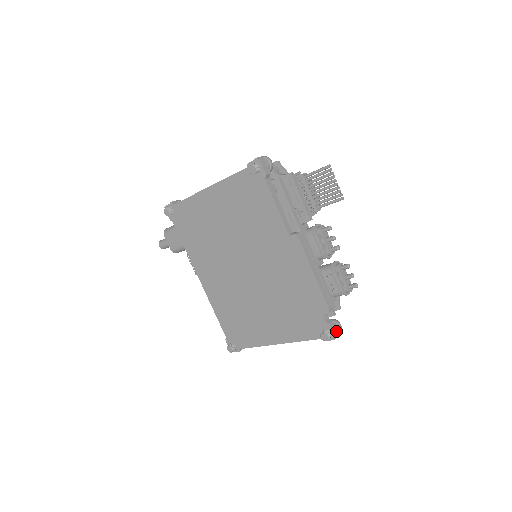
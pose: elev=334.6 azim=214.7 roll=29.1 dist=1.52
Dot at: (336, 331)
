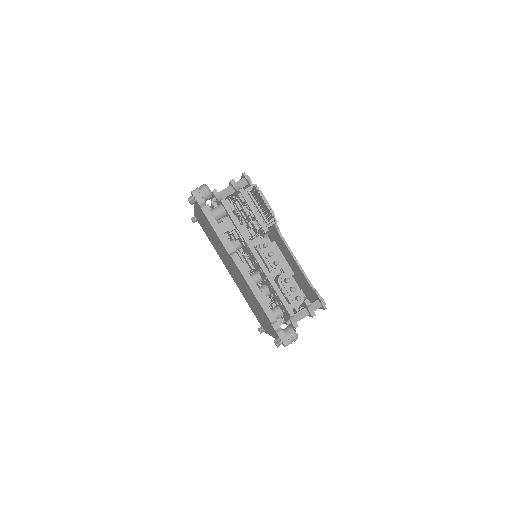
Dot at: (287, 339)
